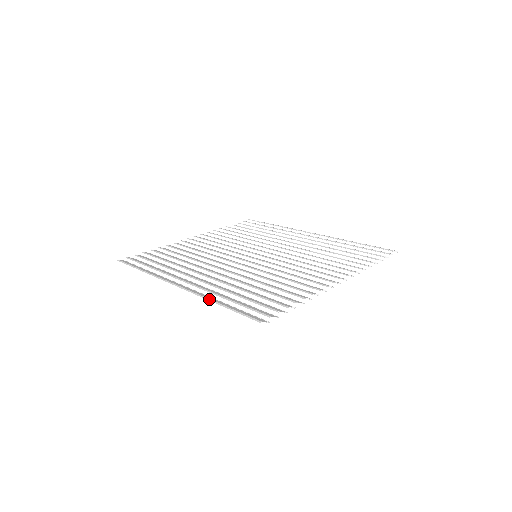
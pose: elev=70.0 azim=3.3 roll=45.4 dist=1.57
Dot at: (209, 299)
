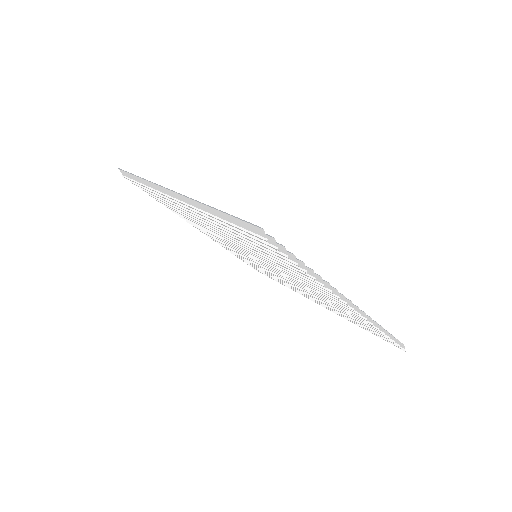
Dot at: (205, 204)
